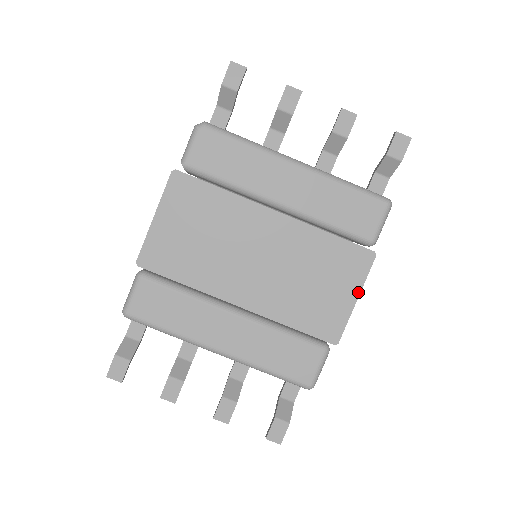
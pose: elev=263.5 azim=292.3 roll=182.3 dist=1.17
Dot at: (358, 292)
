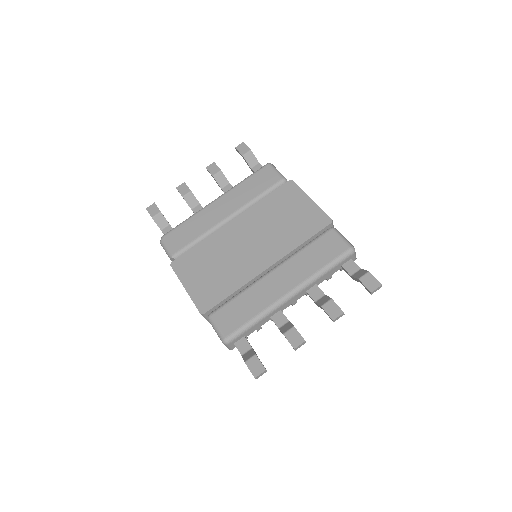
Dot at: (307, 197)
